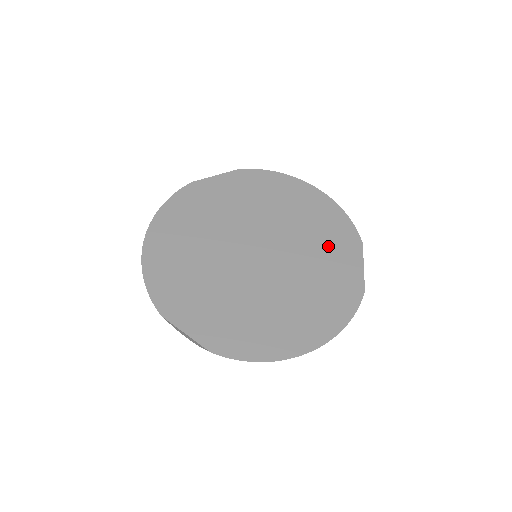
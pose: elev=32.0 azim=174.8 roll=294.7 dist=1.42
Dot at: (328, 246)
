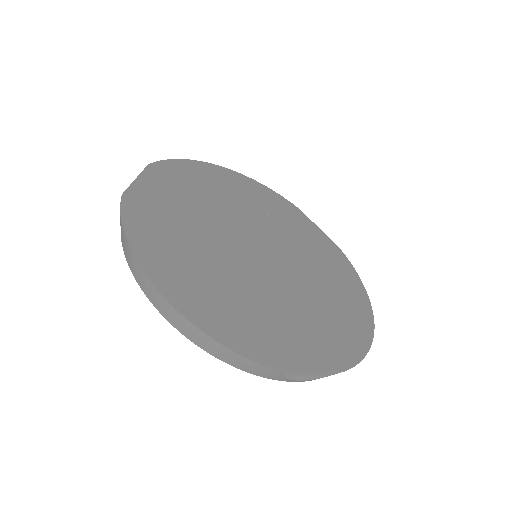
Dot at: (287, 220)
